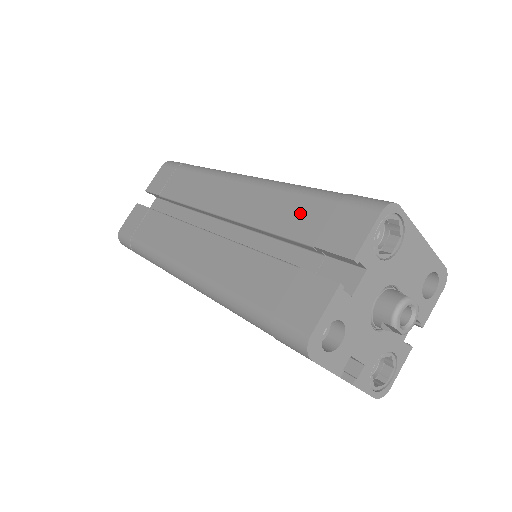
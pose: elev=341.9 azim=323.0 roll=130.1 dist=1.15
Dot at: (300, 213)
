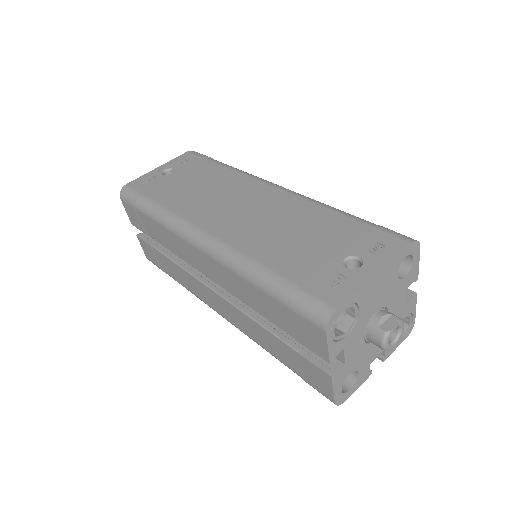
Dot at: (267, 306)
